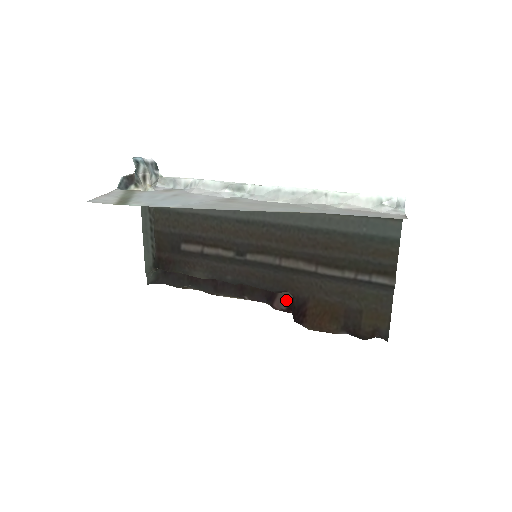
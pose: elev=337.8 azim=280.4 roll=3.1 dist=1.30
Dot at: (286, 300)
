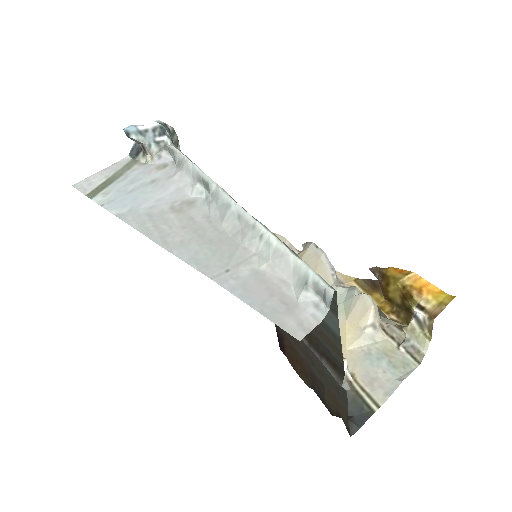
Dot at: occluded
